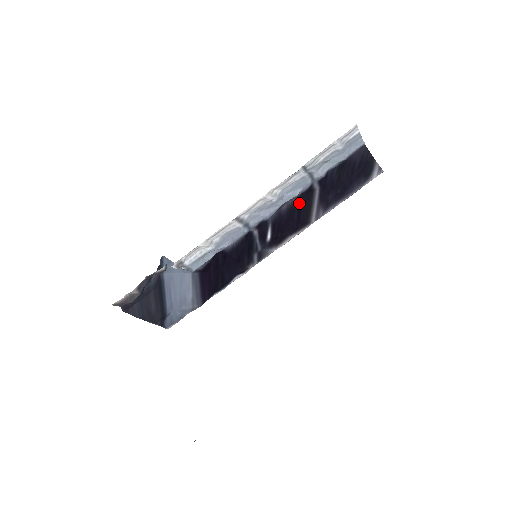
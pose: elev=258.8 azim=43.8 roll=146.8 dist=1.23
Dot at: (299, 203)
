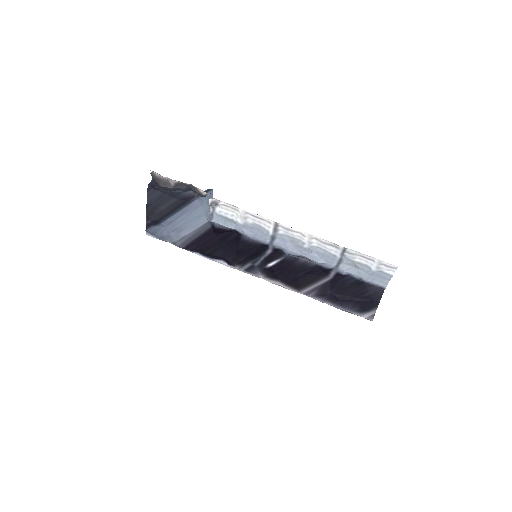
Dot at: (312, 270)
